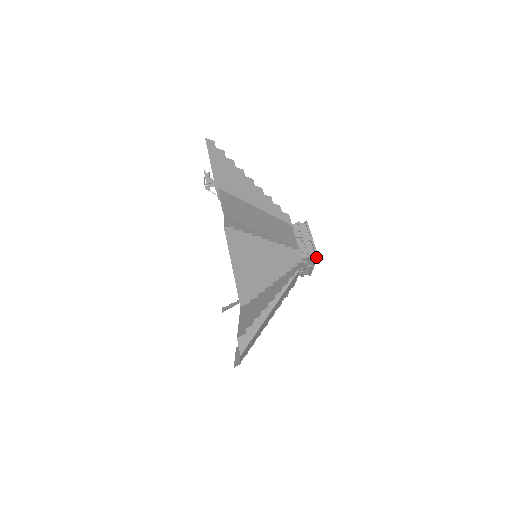
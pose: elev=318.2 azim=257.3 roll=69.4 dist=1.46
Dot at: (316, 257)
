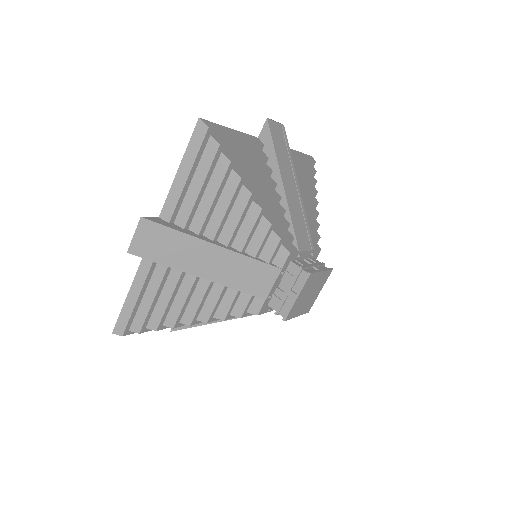
Dot at: (308, 274)
